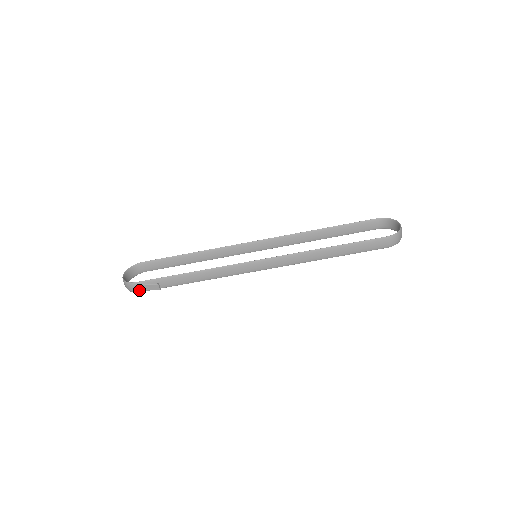
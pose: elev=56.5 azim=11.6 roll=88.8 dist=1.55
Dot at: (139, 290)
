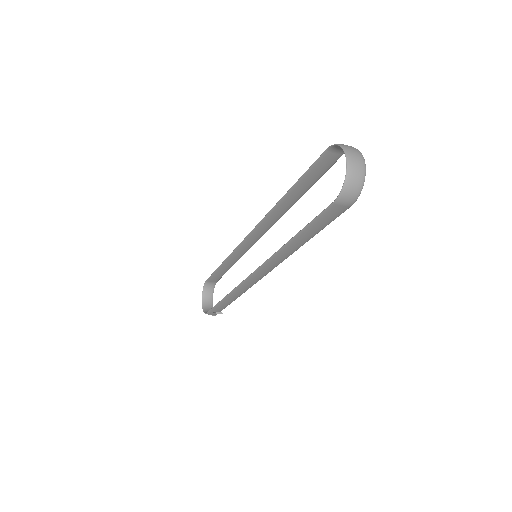
Dot at: (215, 315)
